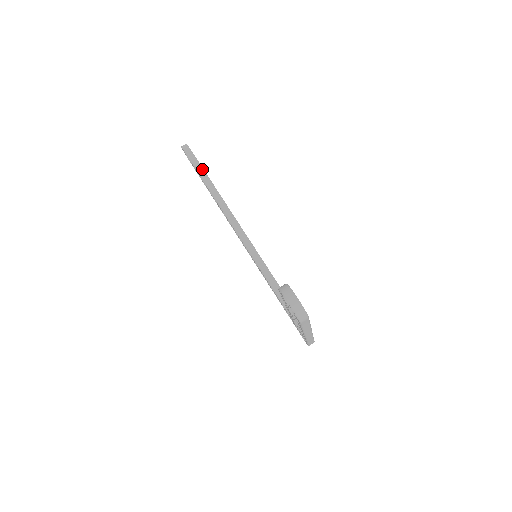
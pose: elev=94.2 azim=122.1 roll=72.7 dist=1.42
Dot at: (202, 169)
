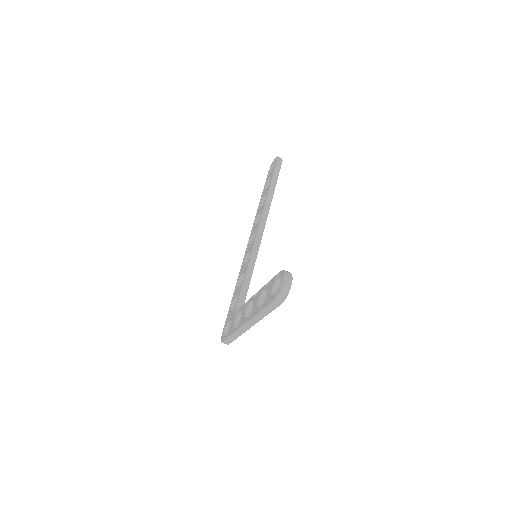
Dot at: occluded
